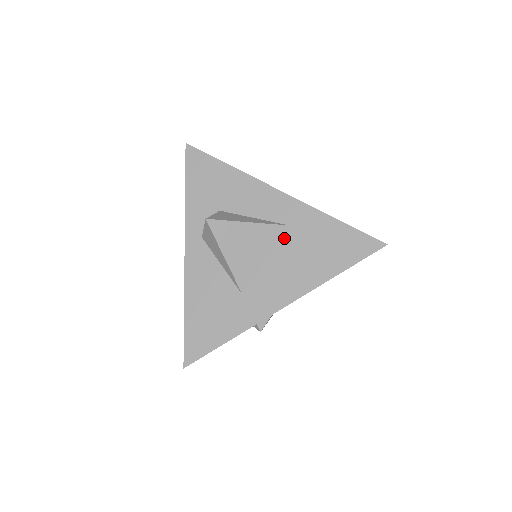
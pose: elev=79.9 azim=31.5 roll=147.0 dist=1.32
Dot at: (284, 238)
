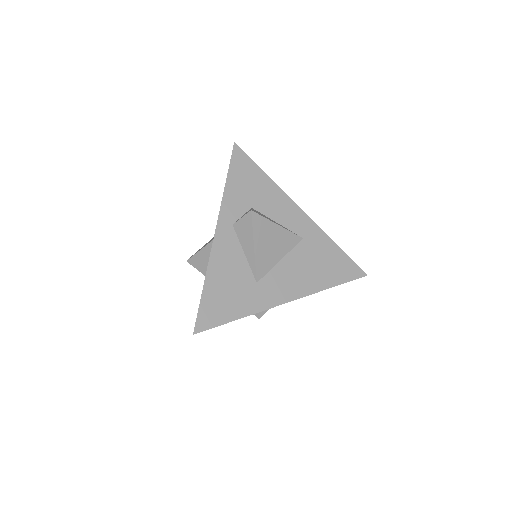
Dot at: (298, 247)
